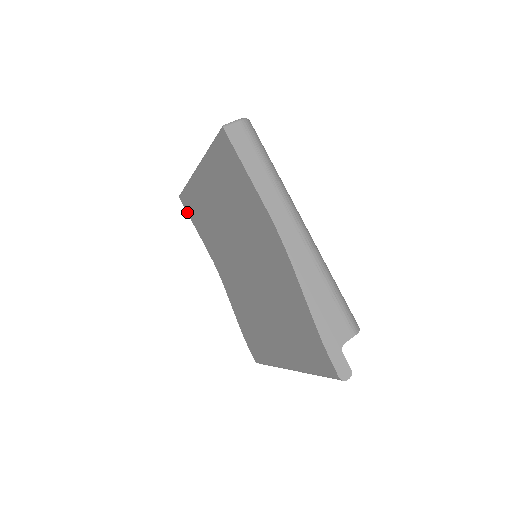
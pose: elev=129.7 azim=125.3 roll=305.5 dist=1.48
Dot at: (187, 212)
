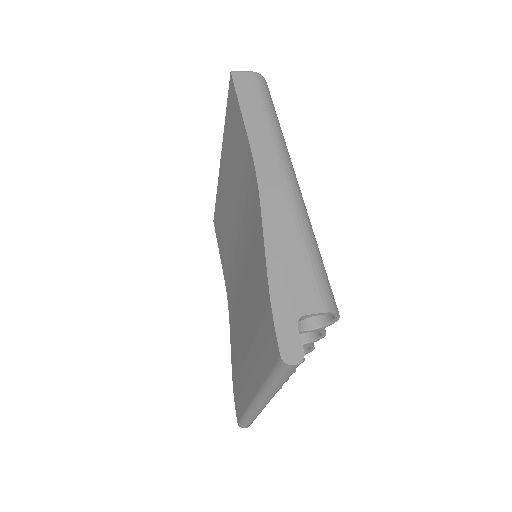
Dot at: (216, 235)
